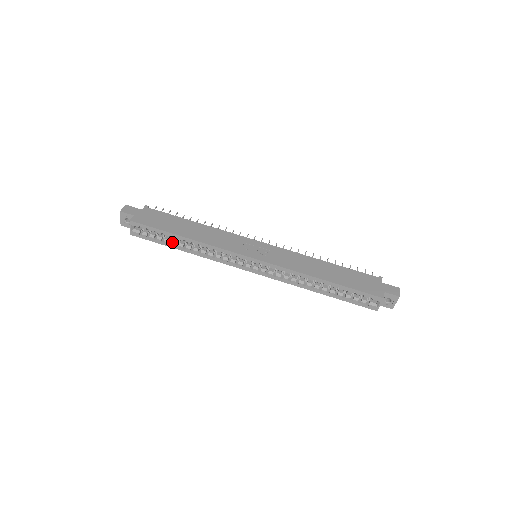
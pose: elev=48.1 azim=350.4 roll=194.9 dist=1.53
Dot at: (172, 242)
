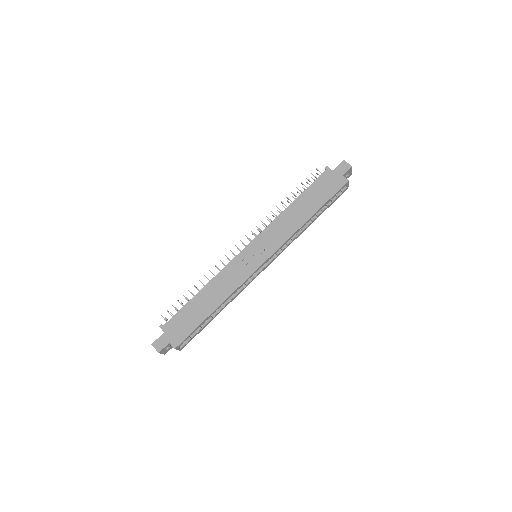
Dot at: (209, 320)
